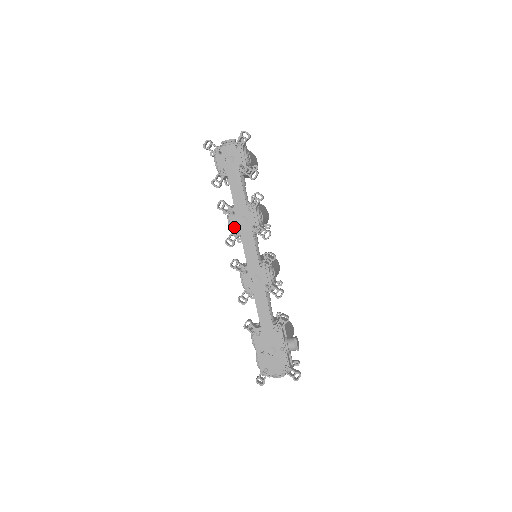
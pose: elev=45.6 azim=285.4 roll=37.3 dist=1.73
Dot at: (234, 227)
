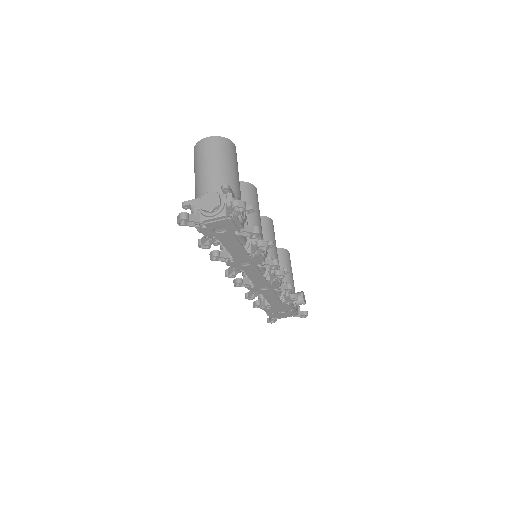
Dot at: (235, 268)
